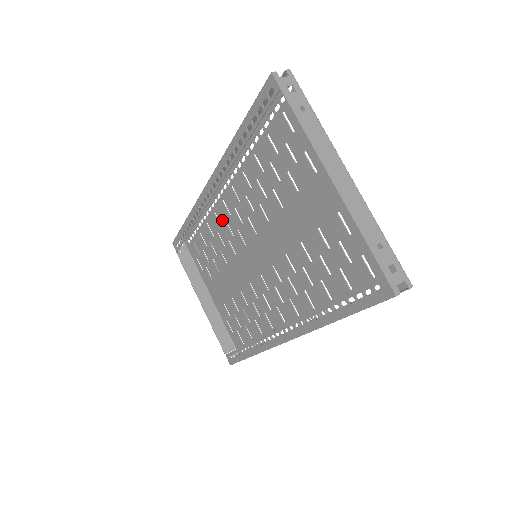
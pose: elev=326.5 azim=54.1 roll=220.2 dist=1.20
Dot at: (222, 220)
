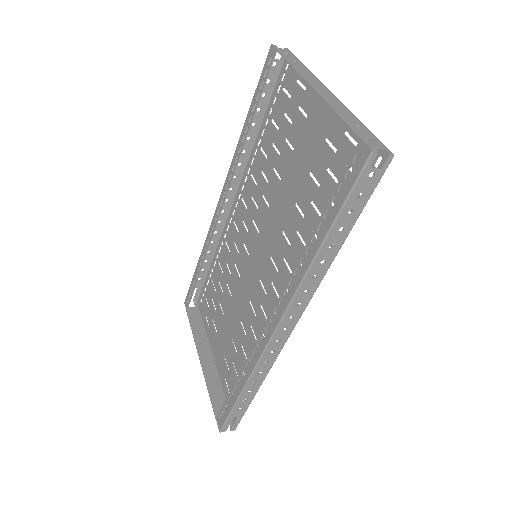
Dot at: (231, 245)
